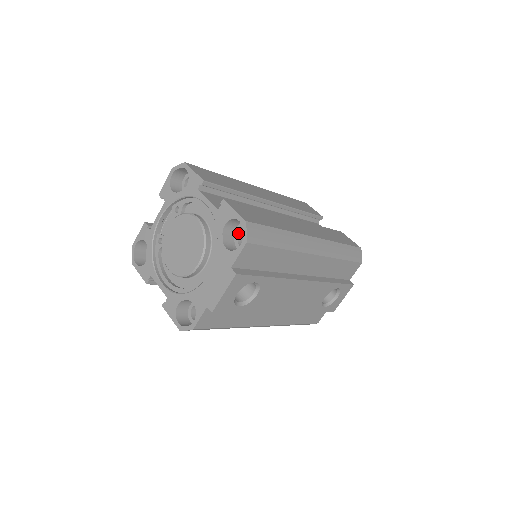
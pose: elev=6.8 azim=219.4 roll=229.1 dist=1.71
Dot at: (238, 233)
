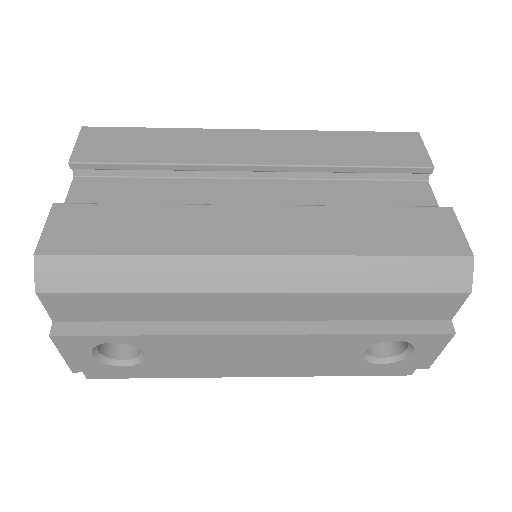
Dot at: occluded
